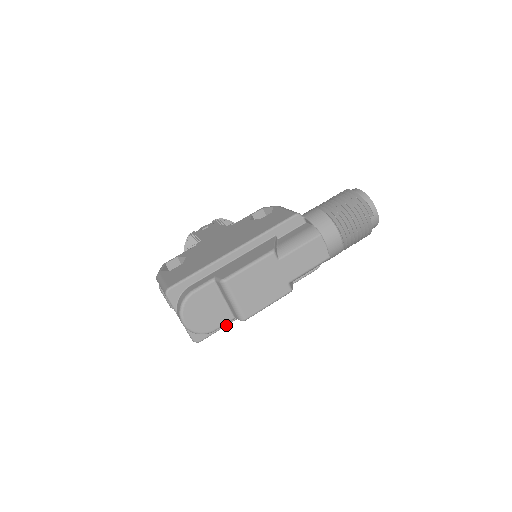
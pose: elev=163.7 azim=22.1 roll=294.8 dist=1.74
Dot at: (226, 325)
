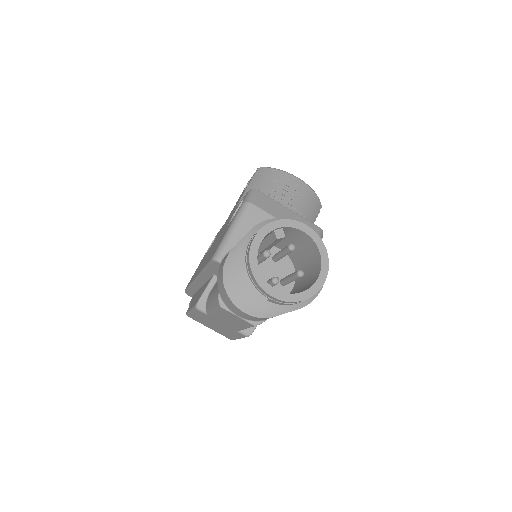
Dot at: occluded
